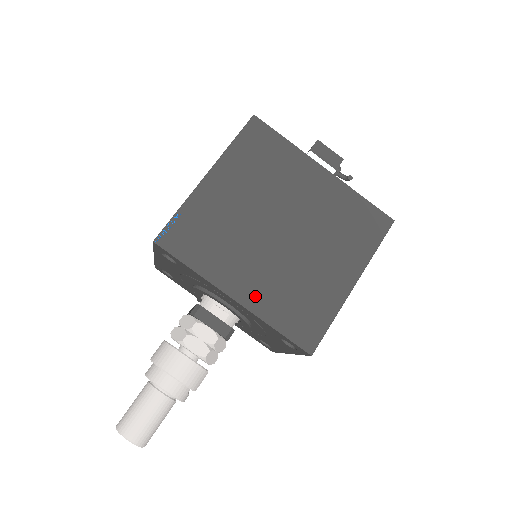
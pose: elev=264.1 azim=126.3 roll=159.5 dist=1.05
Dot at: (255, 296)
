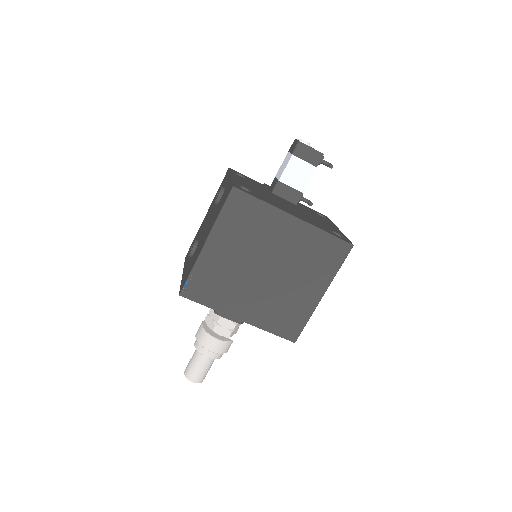
Dot at: (253, 315)
